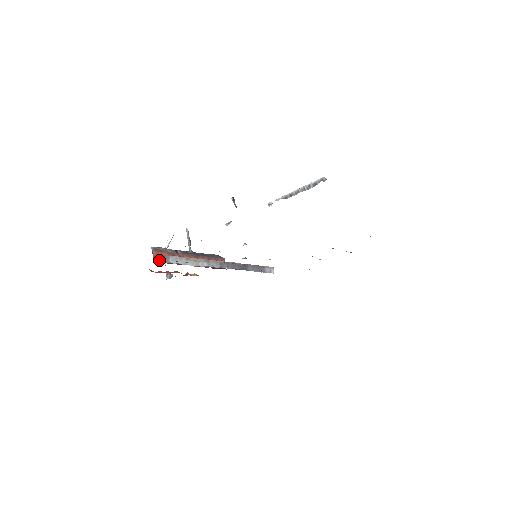
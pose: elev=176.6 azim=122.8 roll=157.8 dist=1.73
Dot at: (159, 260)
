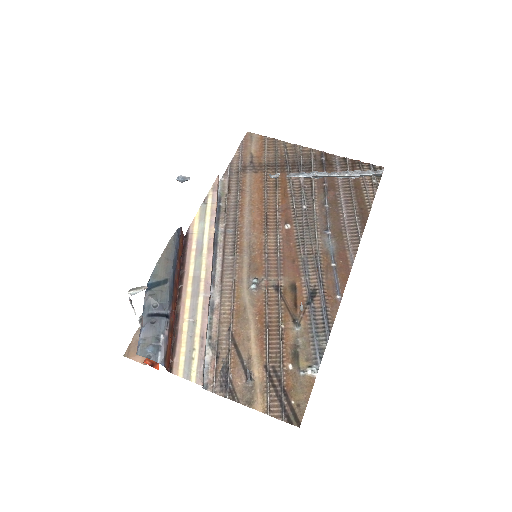
Dot at: (168, 360)
